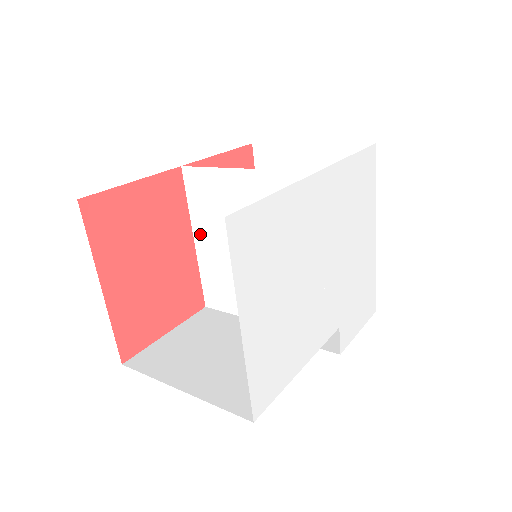
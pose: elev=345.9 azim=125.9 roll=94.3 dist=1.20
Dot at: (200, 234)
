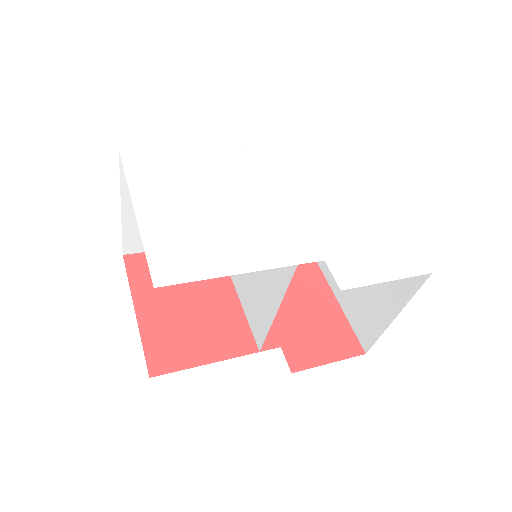
Dot at: (236, 281)
